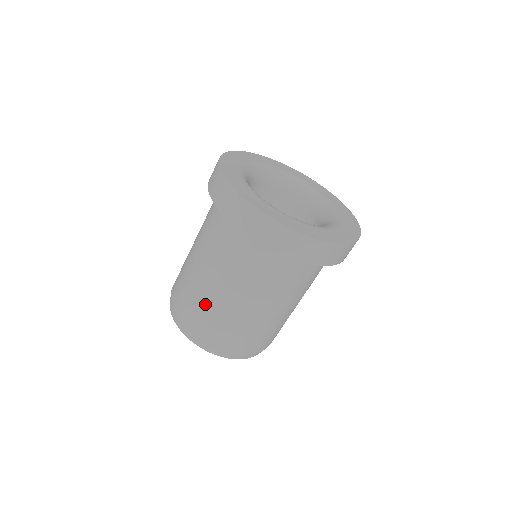
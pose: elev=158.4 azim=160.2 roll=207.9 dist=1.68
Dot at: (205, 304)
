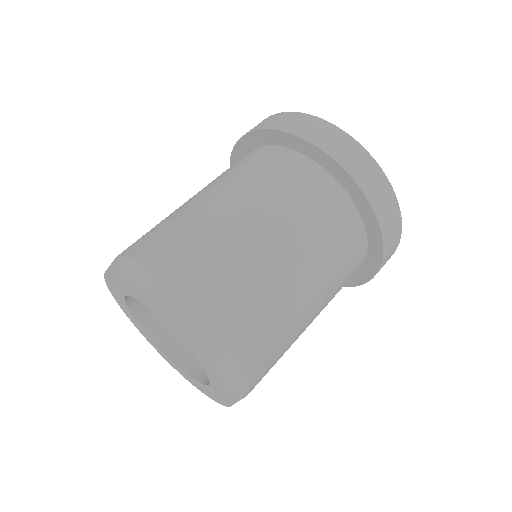
Dot at: (259, 285)
